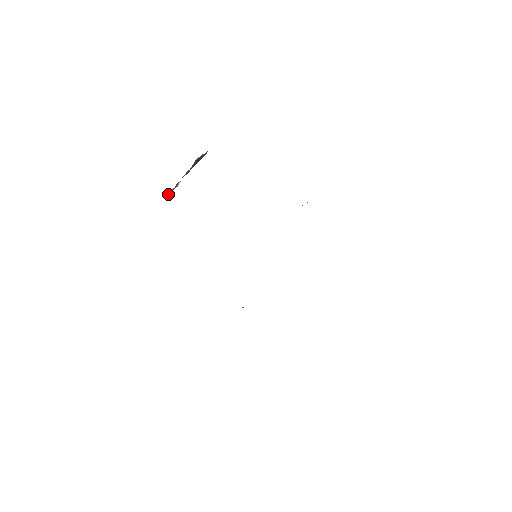
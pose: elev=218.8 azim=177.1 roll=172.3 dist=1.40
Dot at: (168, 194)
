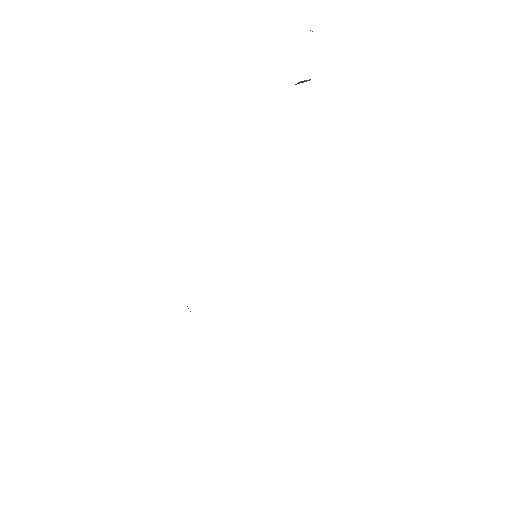
Dot at: occluded
